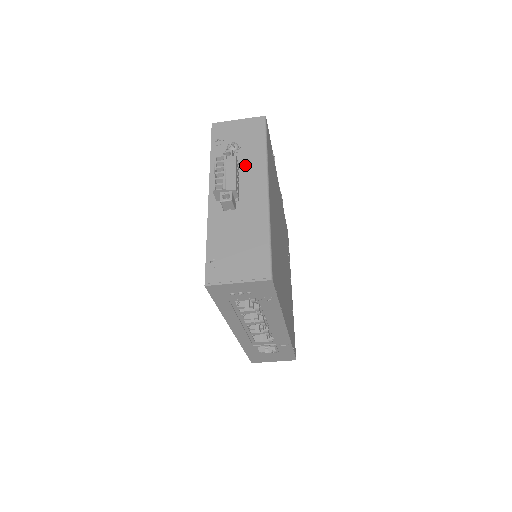
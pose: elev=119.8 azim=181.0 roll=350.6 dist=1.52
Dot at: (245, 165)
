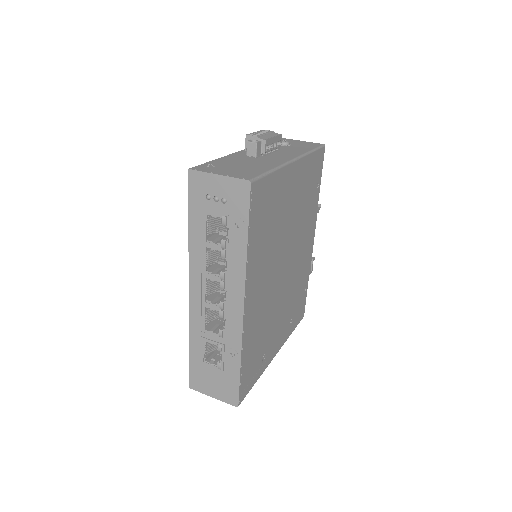
Dot at: (286, 150)
